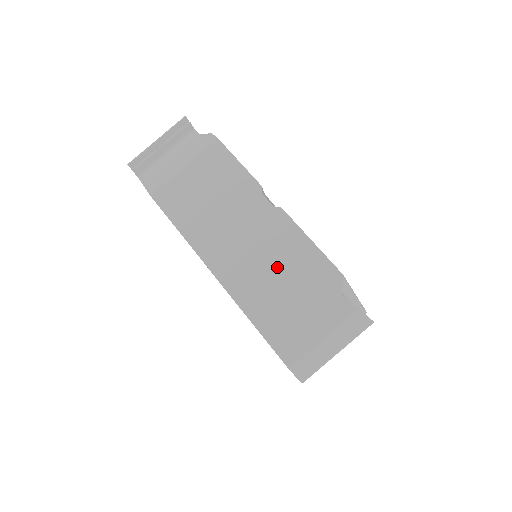
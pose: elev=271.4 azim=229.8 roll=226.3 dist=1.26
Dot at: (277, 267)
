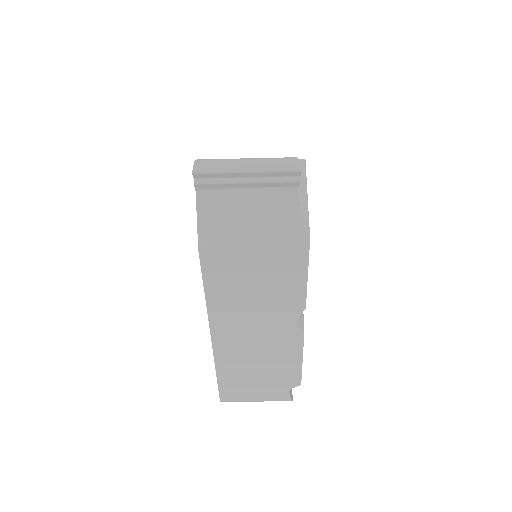
Dot at: (263, 359)
